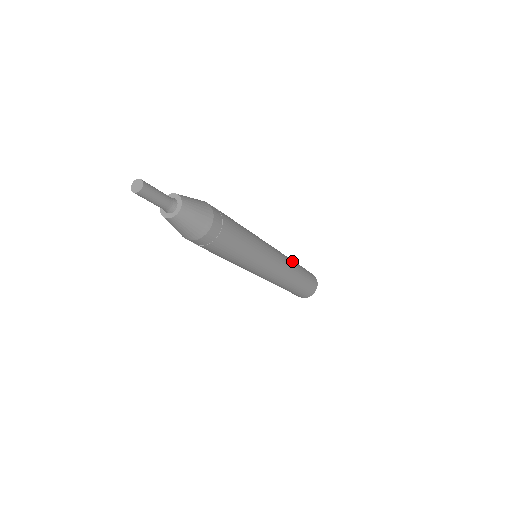
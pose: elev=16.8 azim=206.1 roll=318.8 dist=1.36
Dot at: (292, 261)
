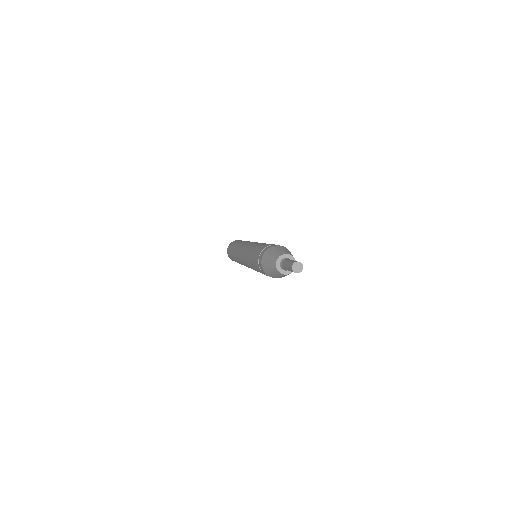
Dot at: occluded
